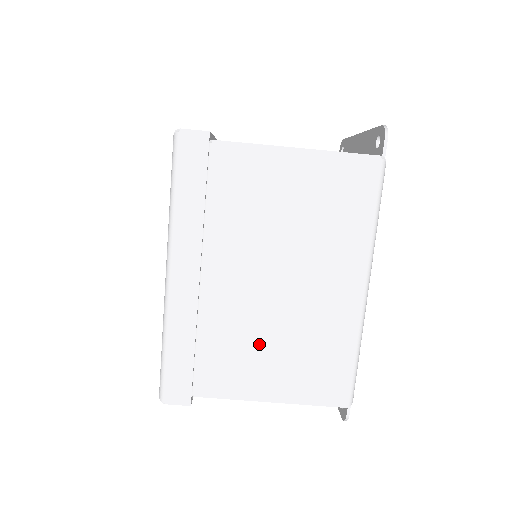
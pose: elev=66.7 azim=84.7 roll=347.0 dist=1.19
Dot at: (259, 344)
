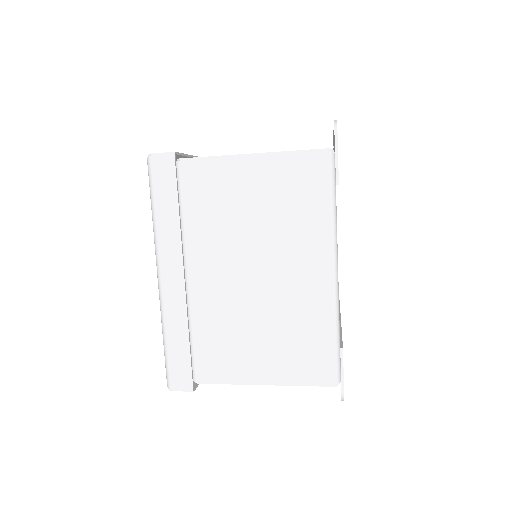
Dot at: (245, 332)
